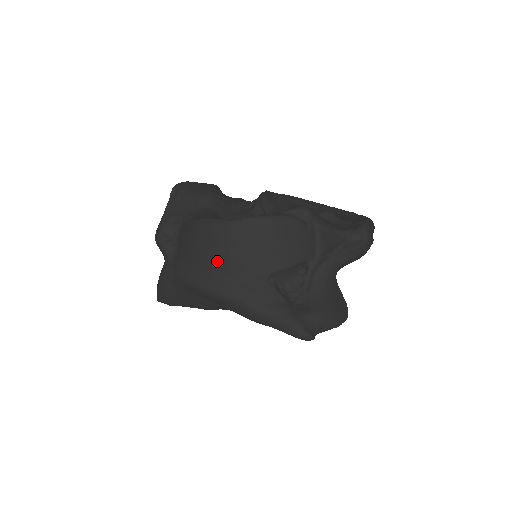
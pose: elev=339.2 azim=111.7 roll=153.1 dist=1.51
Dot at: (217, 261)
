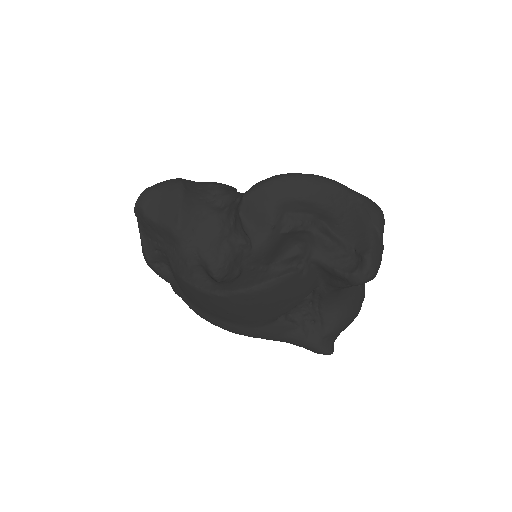
Dot at: (221, 316)
